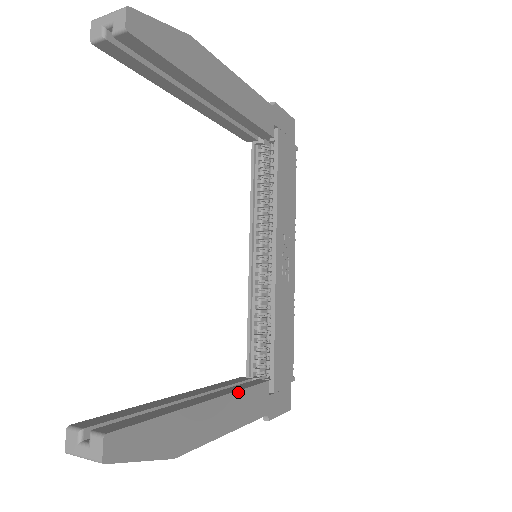
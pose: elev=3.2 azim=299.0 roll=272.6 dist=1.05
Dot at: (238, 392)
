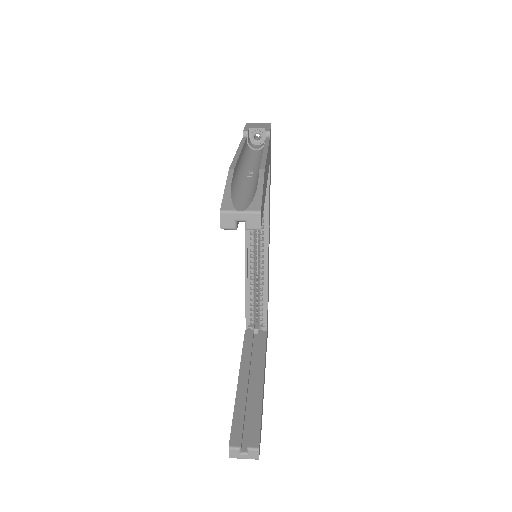
Dot at: occluded
